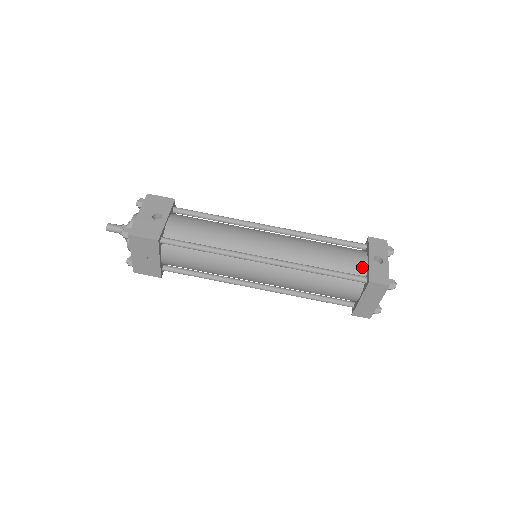
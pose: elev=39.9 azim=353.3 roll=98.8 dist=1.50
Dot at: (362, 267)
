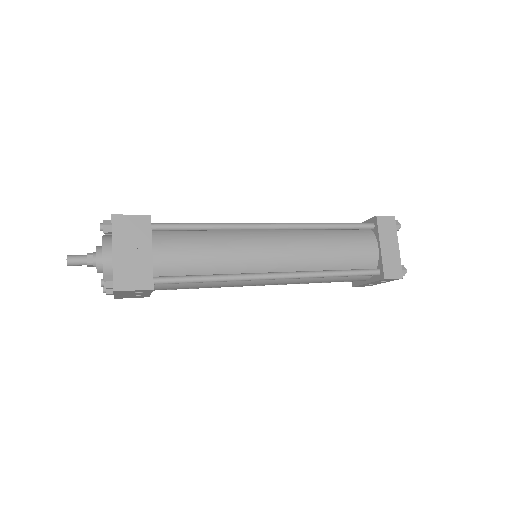
Dot at: occluded
